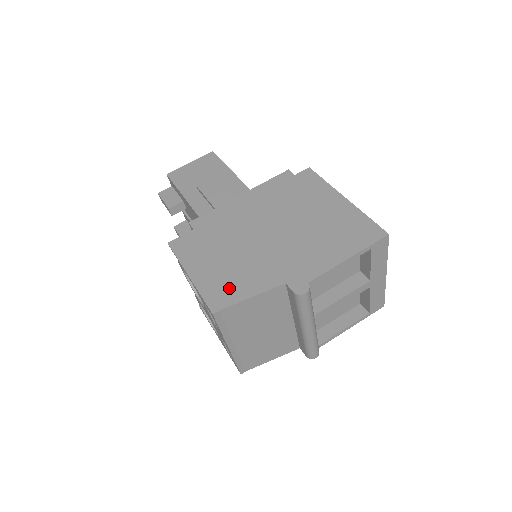
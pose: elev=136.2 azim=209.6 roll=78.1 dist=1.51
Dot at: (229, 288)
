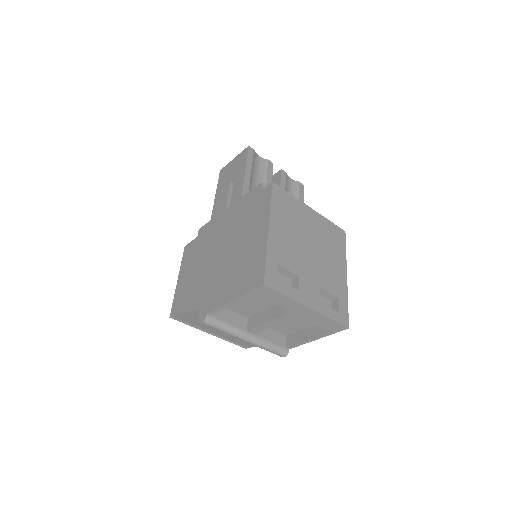
Dot at: (183, 299)
